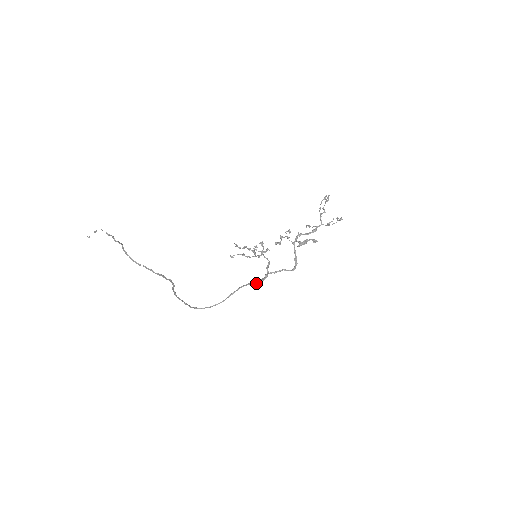
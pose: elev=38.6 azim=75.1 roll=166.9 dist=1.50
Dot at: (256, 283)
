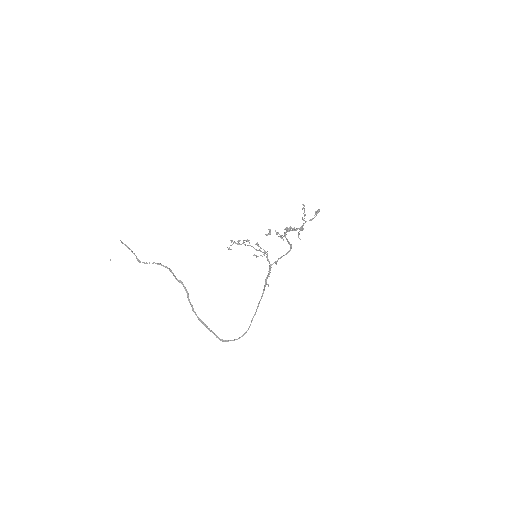
Dot at: occluded
